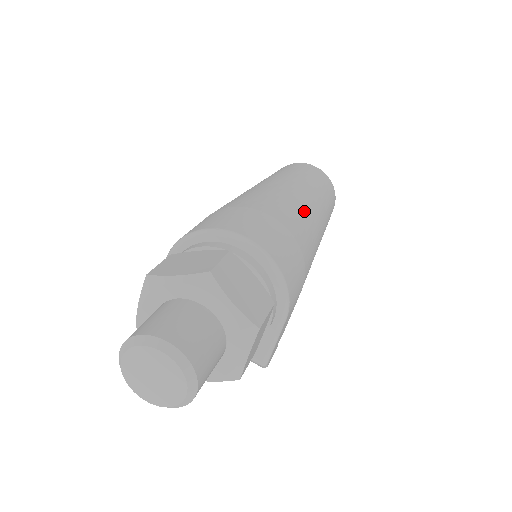
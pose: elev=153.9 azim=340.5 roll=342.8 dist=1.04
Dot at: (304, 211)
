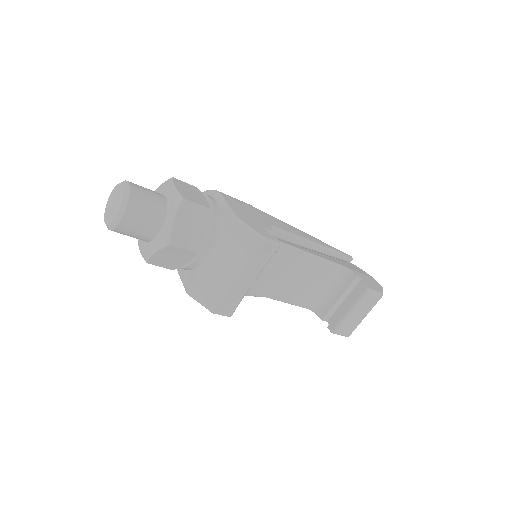
Dot at: occluded
